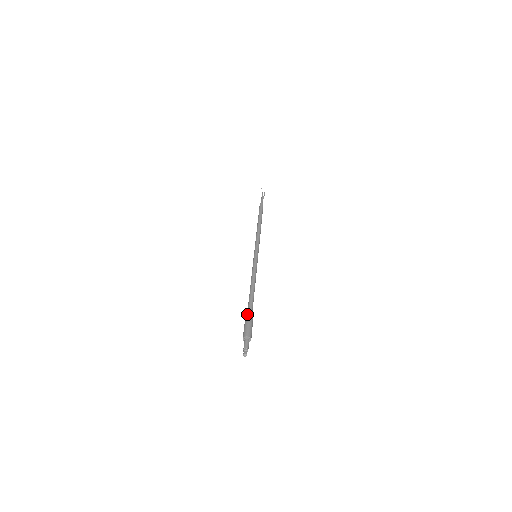
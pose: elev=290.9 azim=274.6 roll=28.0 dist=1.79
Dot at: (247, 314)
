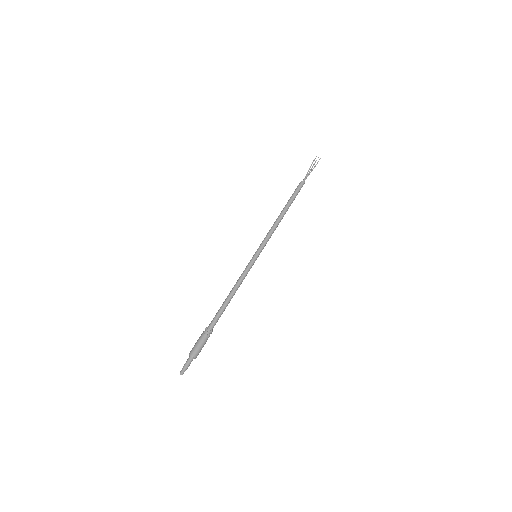
Dot at: (205, 329)
